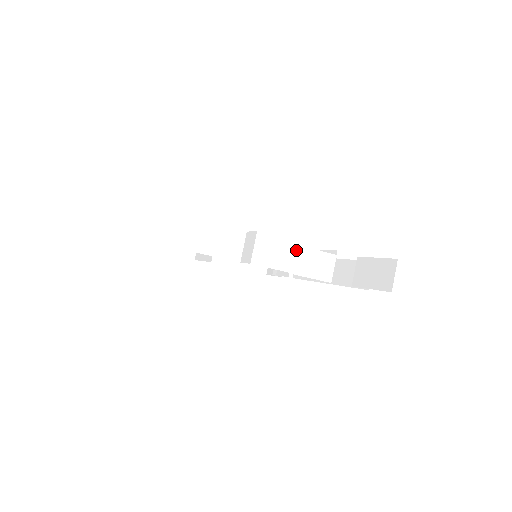
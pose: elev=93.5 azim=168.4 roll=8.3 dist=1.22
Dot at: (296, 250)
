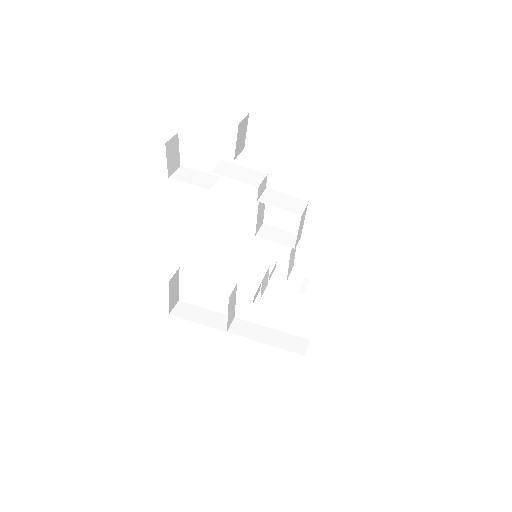
Dot at: (256, 174)
